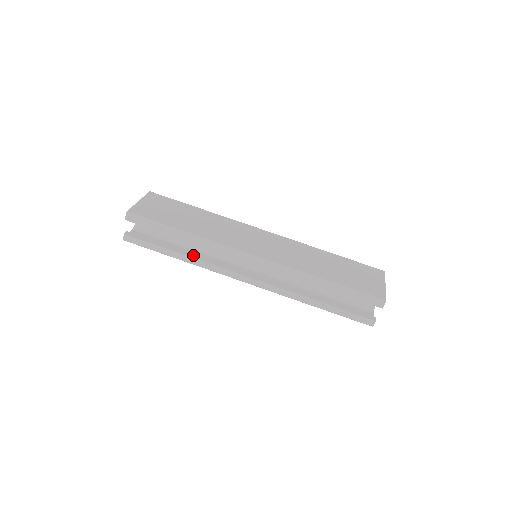
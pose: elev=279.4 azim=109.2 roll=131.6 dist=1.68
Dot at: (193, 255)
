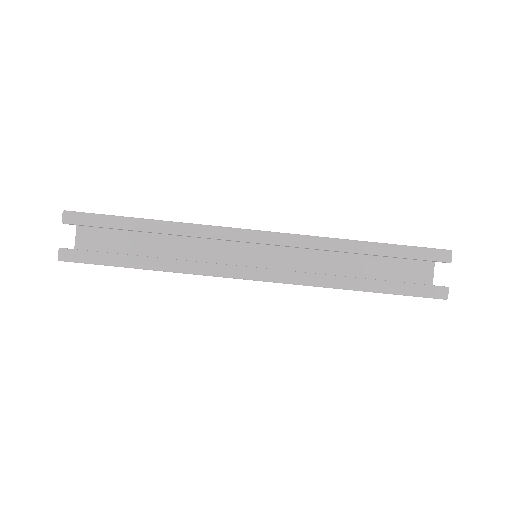
Dot at: occluded
